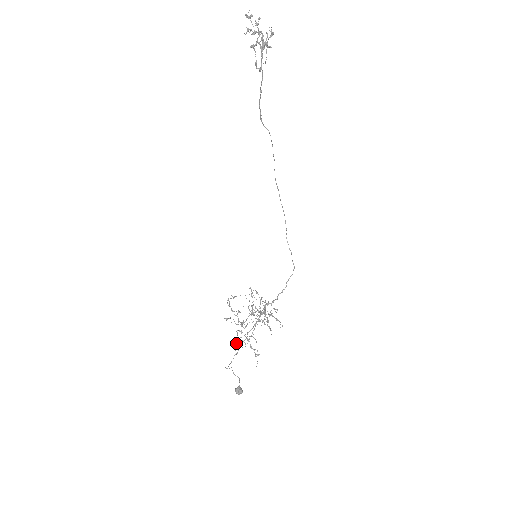
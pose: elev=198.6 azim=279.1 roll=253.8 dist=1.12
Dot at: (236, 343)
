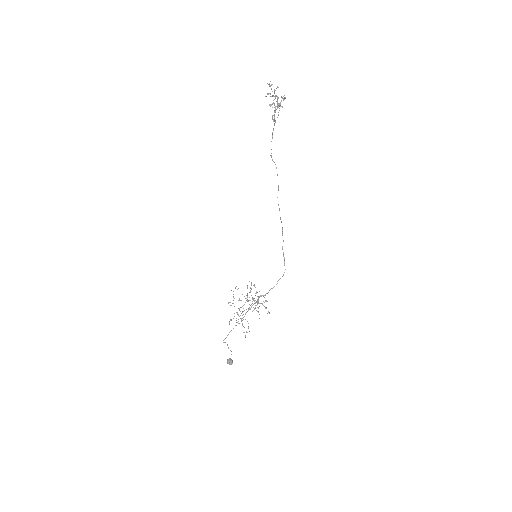
Dot at: (231, 320)
